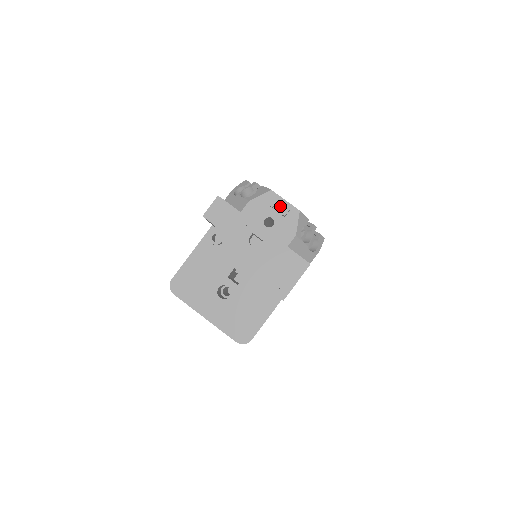
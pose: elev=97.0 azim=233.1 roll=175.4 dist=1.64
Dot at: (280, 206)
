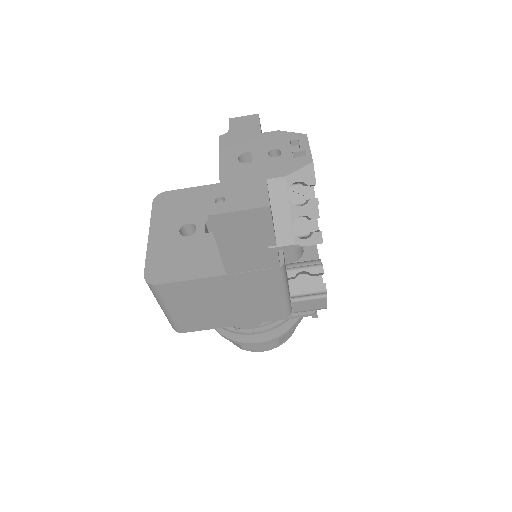
Dot at: occluded
